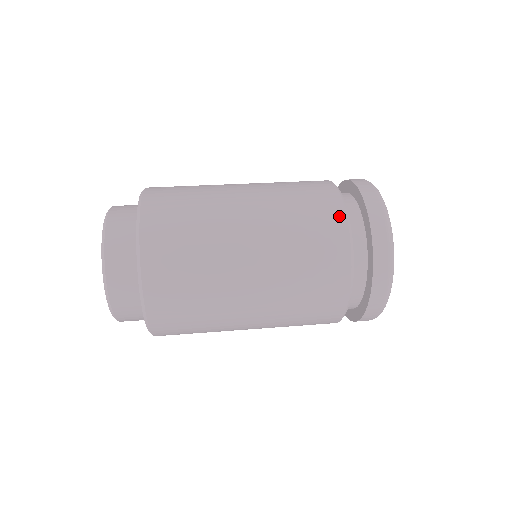
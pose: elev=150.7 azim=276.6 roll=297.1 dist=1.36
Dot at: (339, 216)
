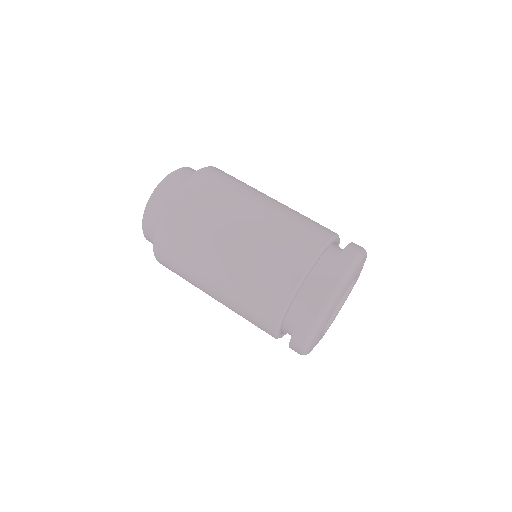
Dot at: (271, 325)
